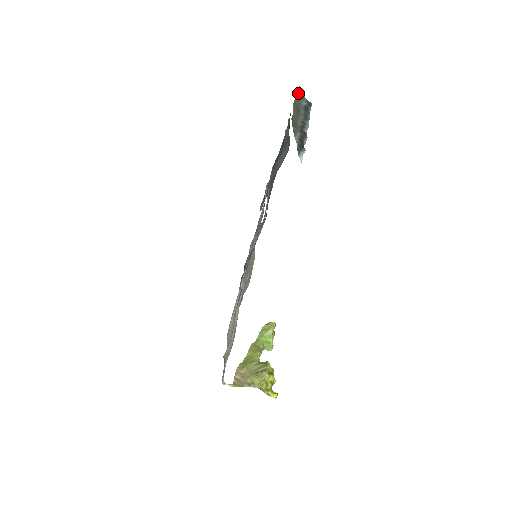
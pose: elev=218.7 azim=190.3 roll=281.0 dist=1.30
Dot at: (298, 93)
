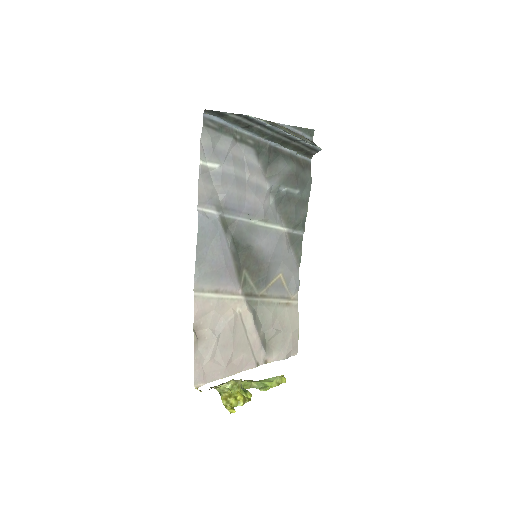
Dot at: (310, 140)
